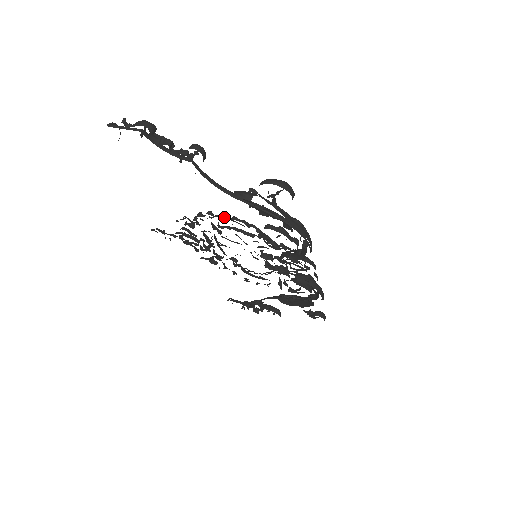
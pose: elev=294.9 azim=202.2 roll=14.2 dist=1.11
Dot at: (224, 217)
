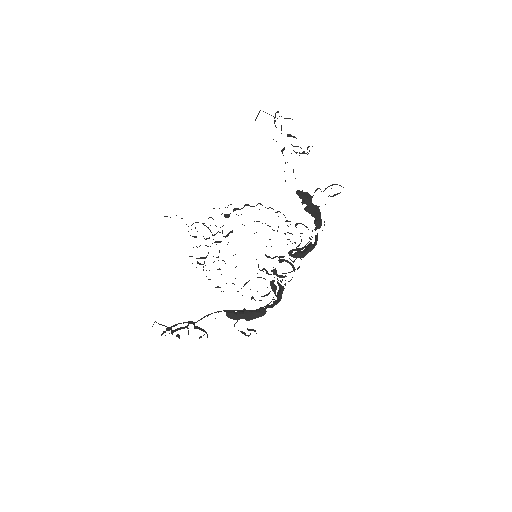
Dot at: (273, 209)
